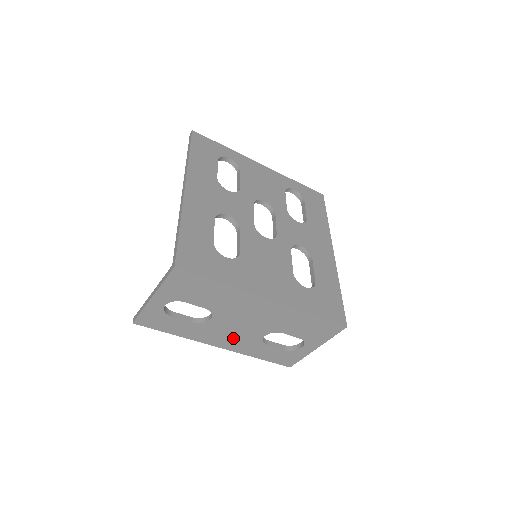
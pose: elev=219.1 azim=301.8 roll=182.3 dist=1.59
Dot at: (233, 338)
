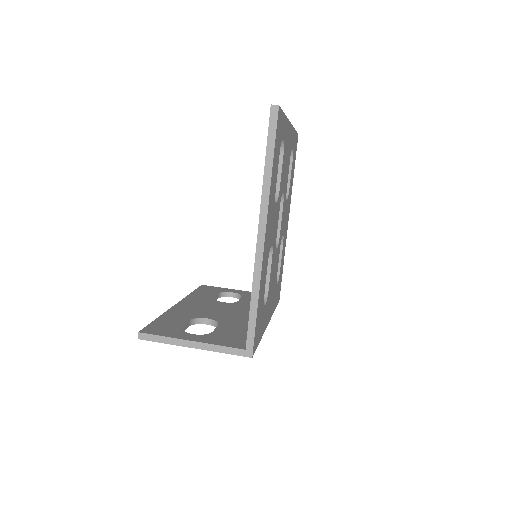
Dot at: occluded
